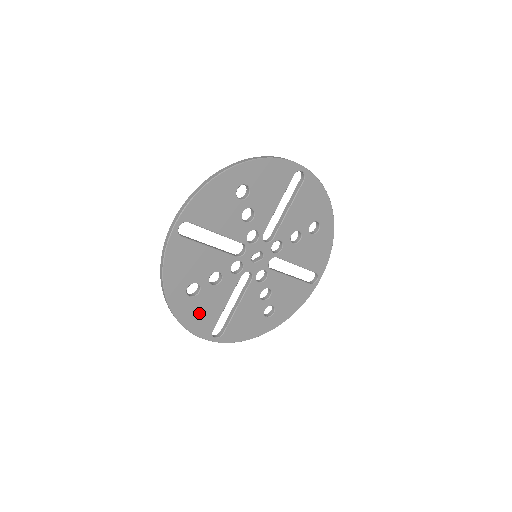
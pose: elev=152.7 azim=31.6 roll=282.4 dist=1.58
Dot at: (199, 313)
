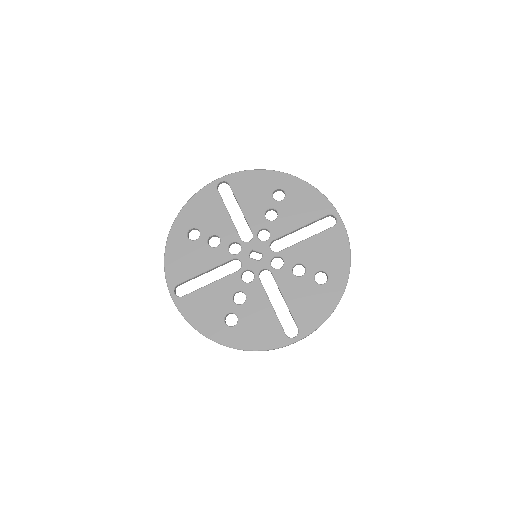
Dot at: (182, 257)
